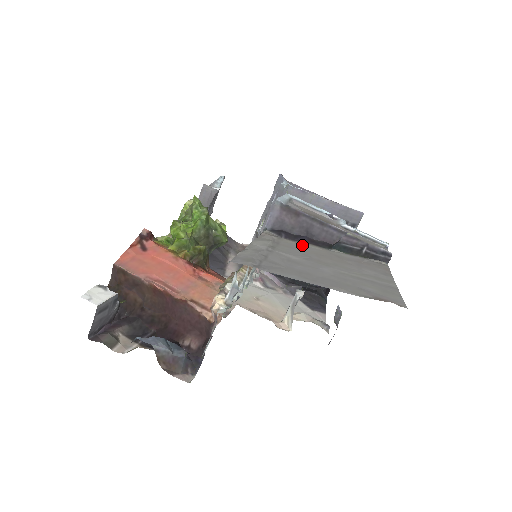
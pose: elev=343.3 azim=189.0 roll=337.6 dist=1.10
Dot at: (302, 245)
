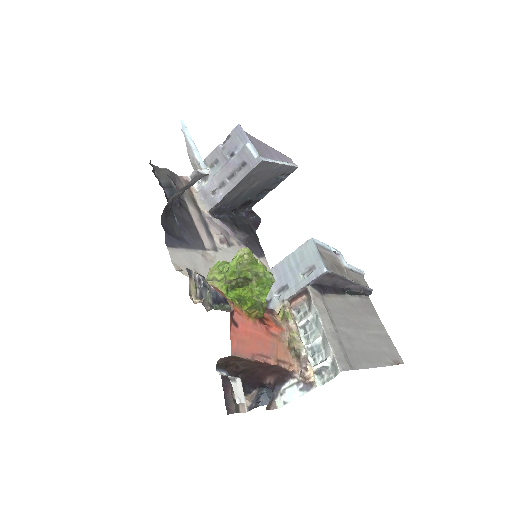
Dot at: (335, 301)
